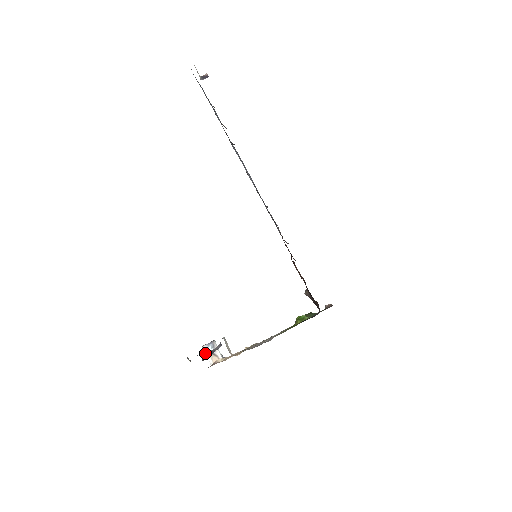
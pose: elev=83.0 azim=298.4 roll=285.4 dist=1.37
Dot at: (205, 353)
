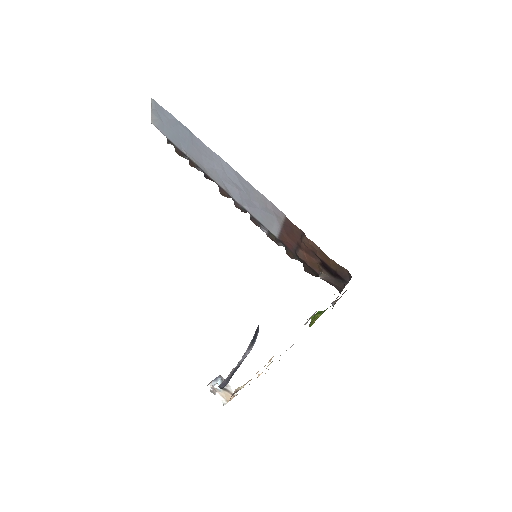
Dot at: (213, 392)
